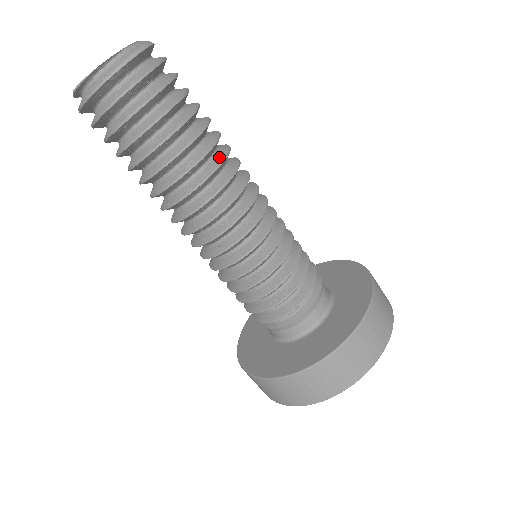
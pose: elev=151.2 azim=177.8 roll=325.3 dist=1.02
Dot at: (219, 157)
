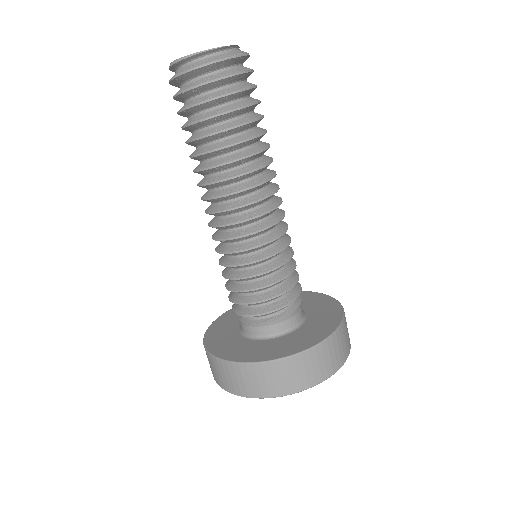
Dot at: (268, 156)
